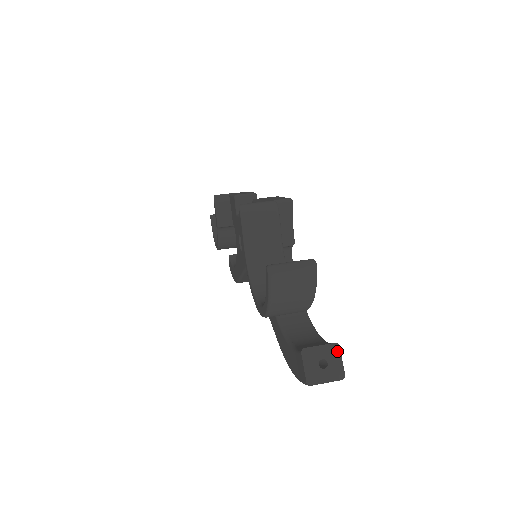
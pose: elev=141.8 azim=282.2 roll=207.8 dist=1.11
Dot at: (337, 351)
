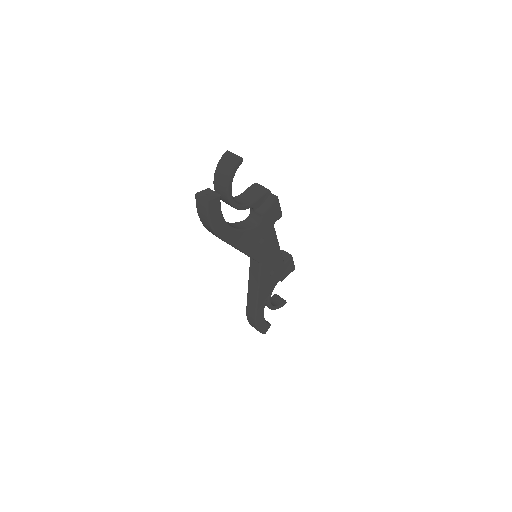
Dot at: (217, 196)
